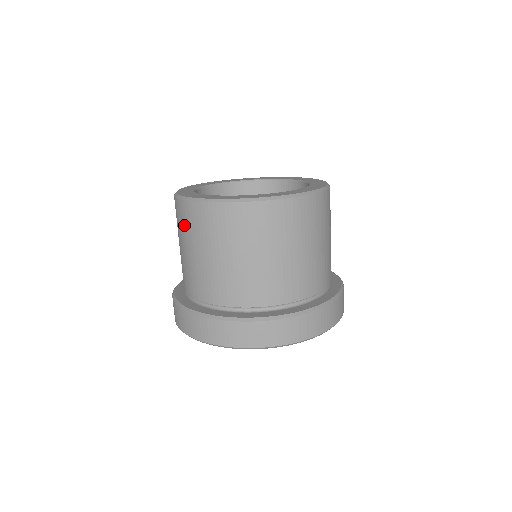
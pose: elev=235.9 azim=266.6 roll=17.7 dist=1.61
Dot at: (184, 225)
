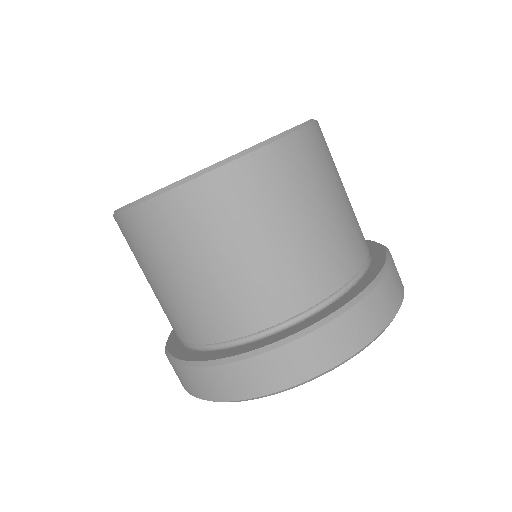
Dot at: occluded
